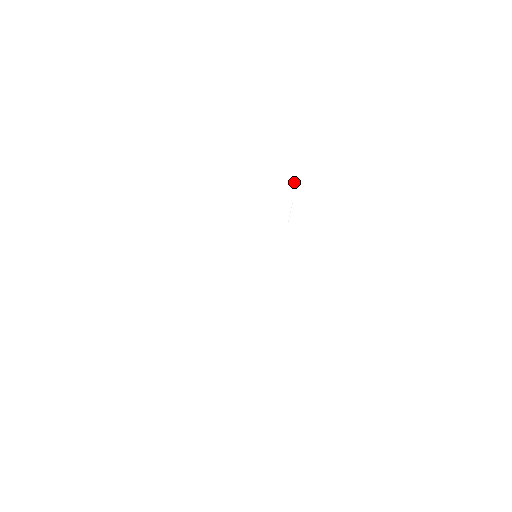
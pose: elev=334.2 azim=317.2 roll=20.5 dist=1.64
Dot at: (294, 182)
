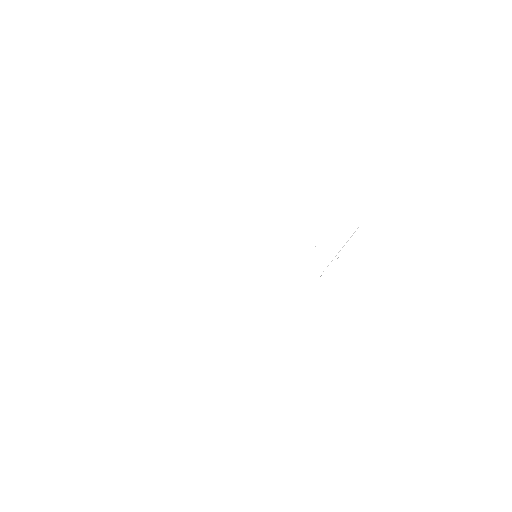
Dot at: (350, 237)
